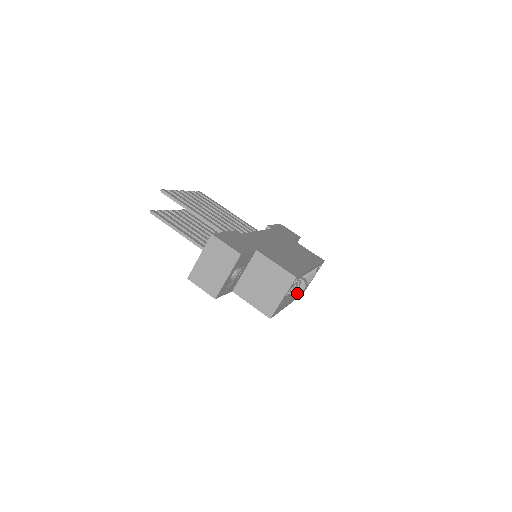
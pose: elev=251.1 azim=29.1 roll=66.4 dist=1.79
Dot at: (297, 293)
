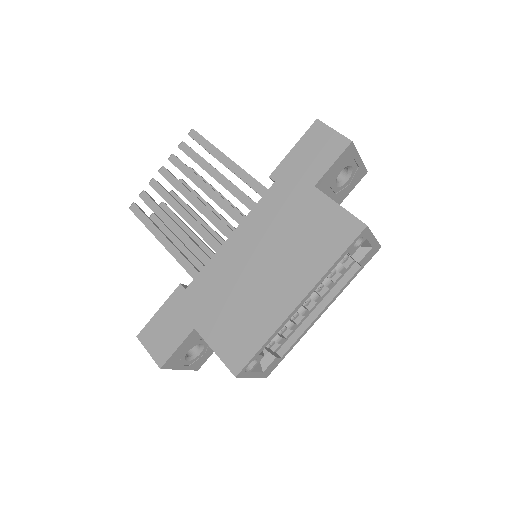
Dot at: (349, 274)
